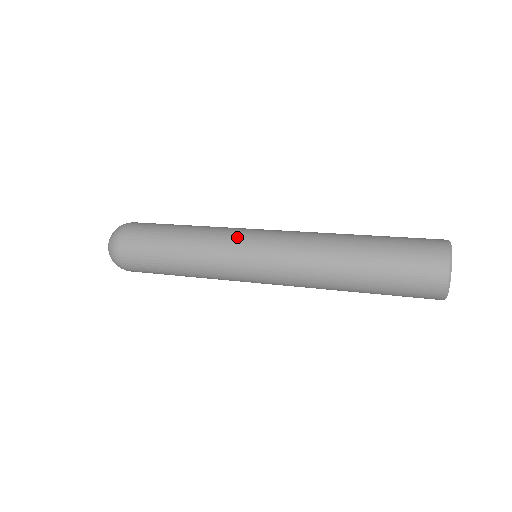
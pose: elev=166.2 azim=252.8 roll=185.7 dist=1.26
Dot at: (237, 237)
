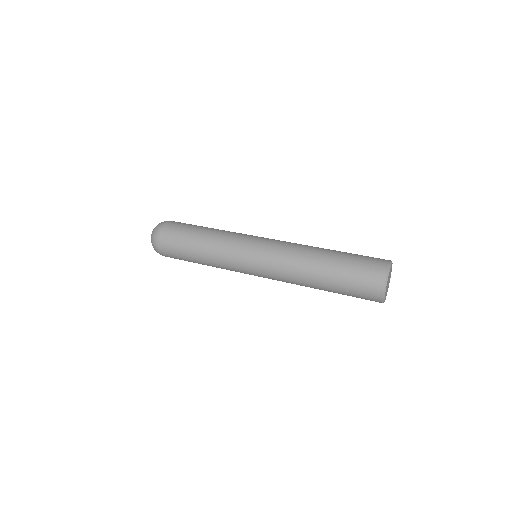
Dot at: (244, 240)
